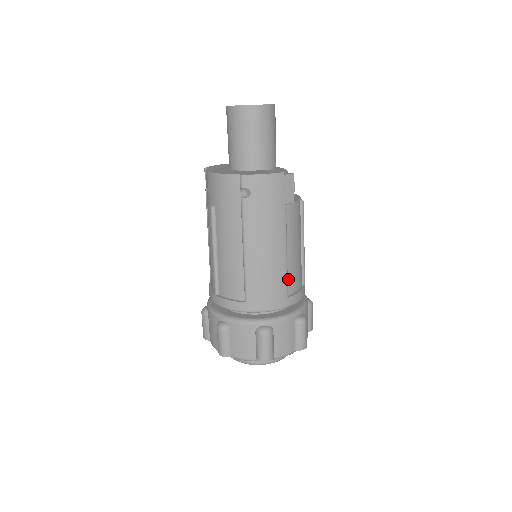
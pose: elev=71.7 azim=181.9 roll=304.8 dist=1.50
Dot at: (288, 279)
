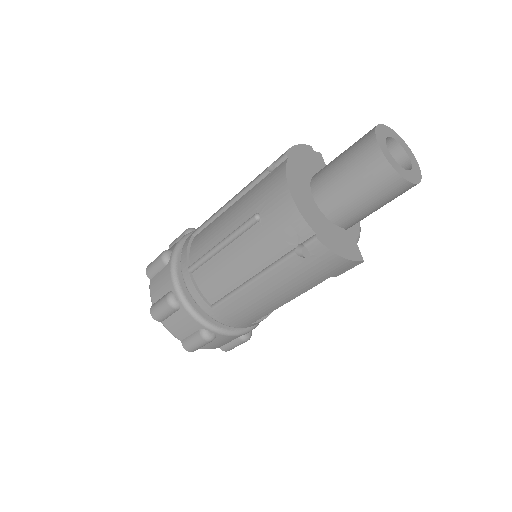
Dot at: occluded
